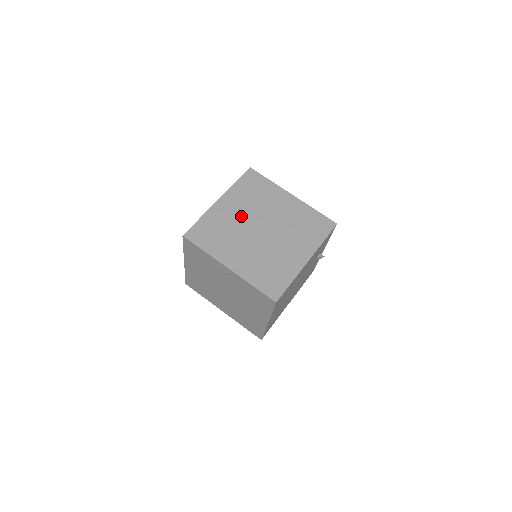
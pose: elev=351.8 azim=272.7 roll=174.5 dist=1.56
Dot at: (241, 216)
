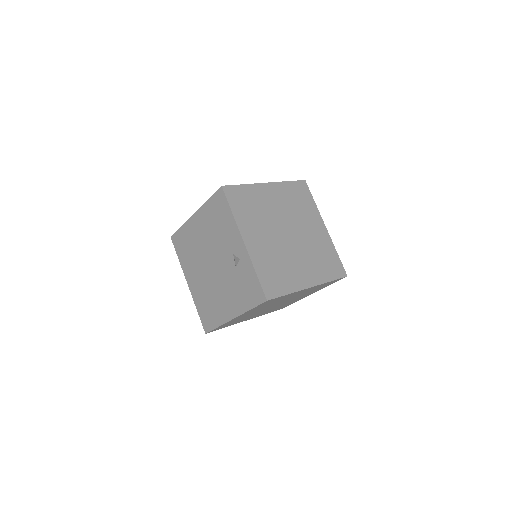
Dot at: occluded
